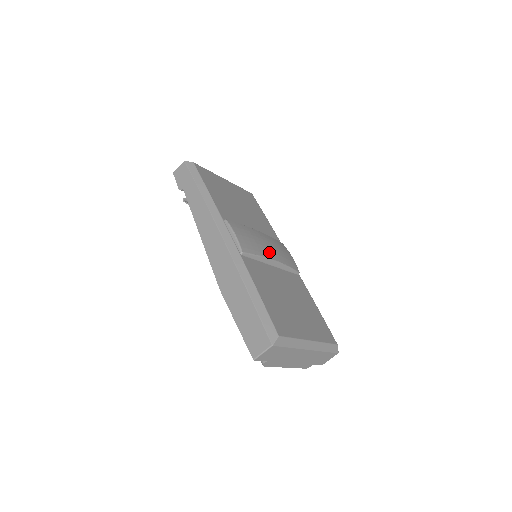
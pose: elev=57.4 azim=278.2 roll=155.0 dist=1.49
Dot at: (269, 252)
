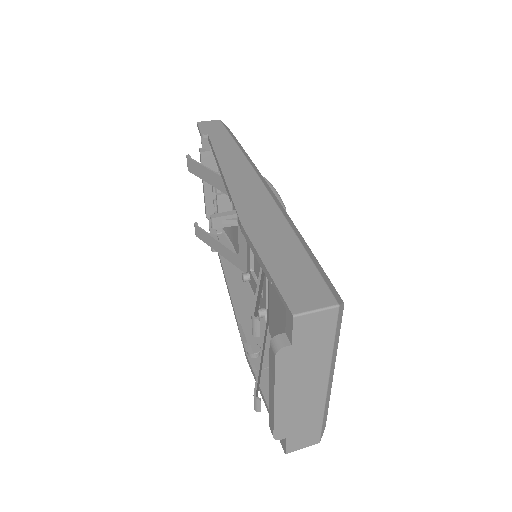
Dot at: occluded
